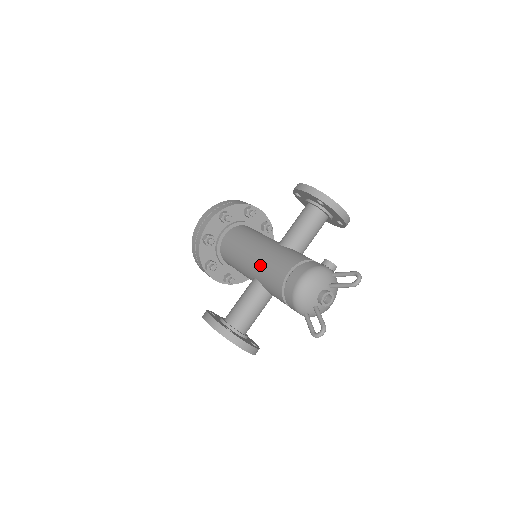
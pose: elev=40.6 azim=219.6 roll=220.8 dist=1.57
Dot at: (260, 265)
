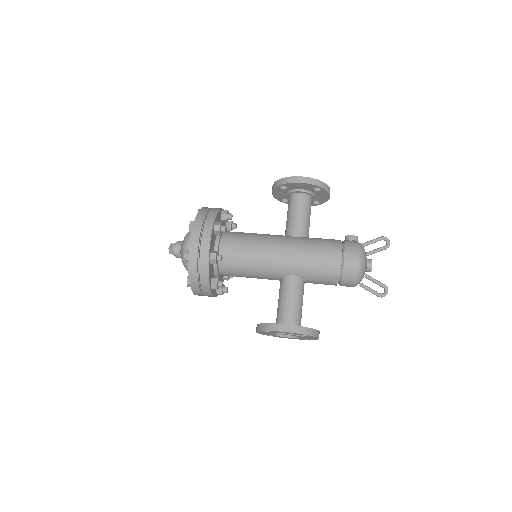
Dot at: (299, 261)
